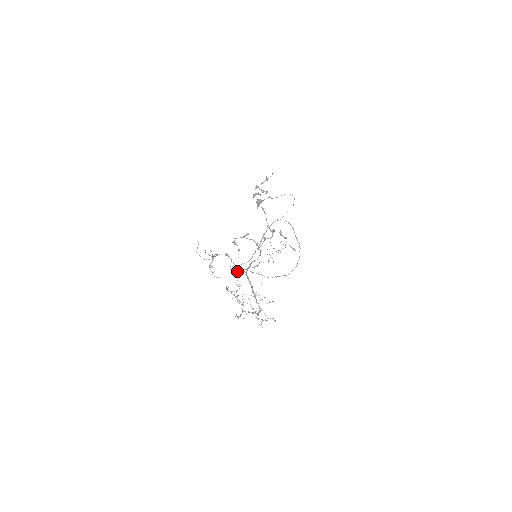
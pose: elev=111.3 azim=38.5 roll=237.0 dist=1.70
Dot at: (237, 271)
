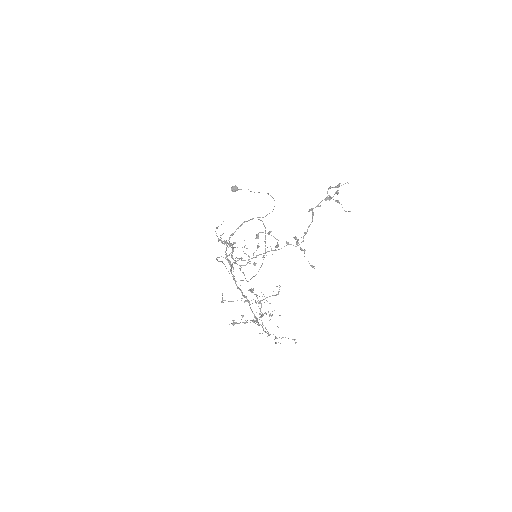
Dot at: occluded
